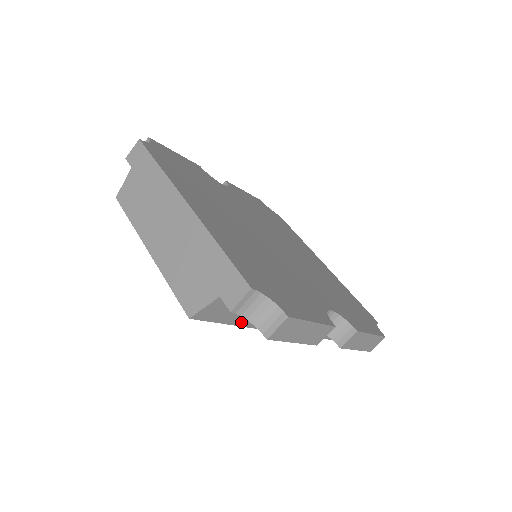
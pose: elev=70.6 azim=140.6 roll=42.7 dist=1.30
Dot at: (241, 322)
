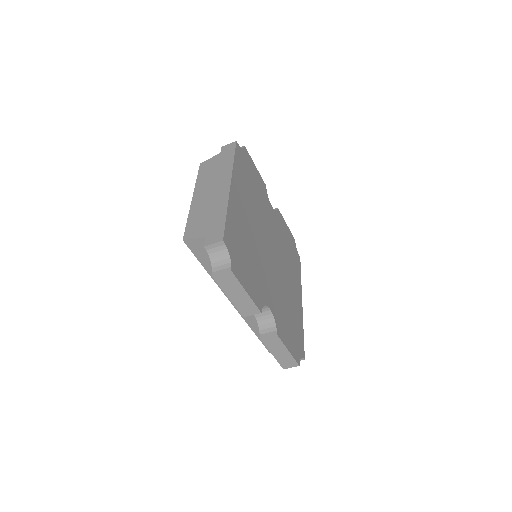
Dot at: (211, 272)
